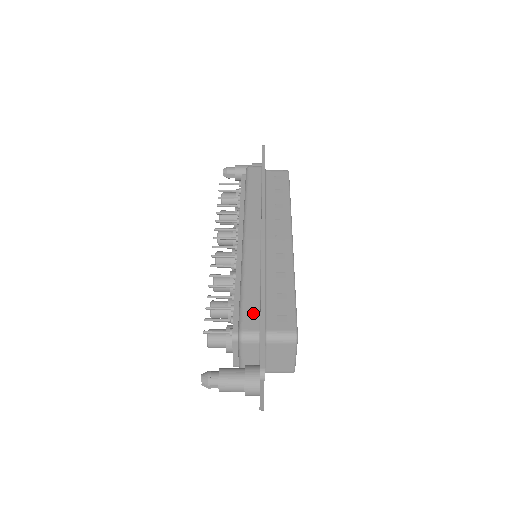
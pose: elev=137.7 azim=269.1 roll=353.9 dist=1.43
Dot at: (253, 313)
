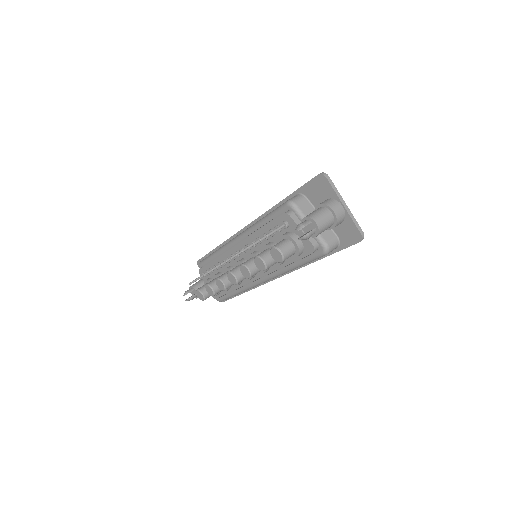
Dot at: occluded
